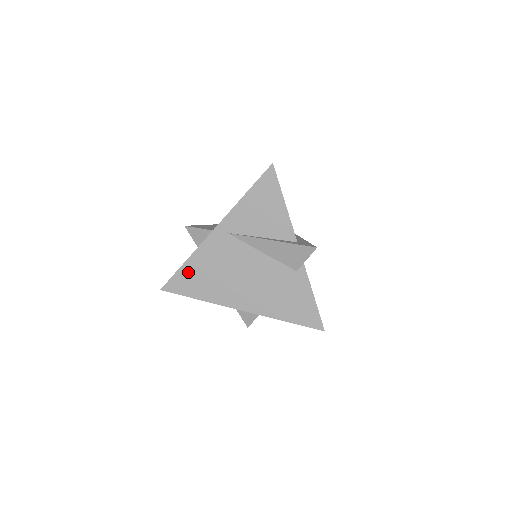
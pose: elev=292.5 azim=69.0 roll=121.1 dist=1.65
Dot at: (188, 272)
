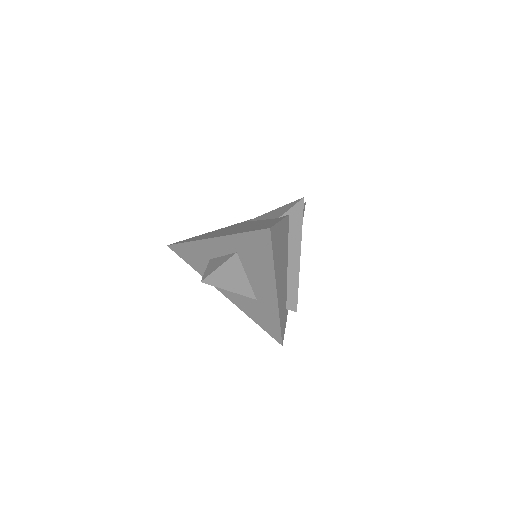
Dot at: occluded
